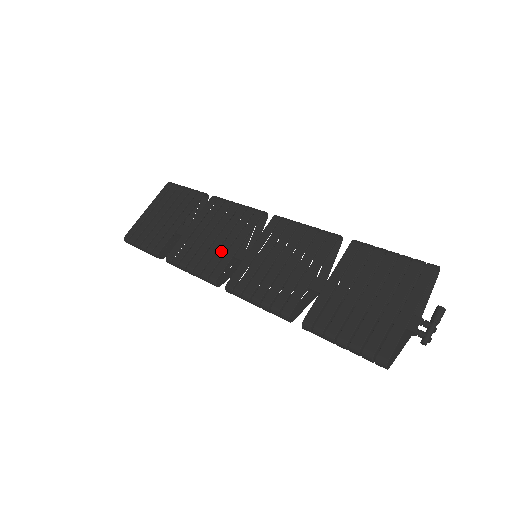
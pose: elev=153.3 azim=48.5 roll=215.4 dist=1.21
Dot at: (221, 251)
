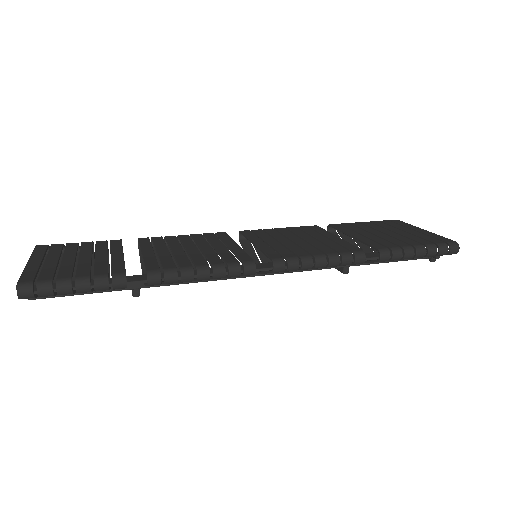
Dot at: (223, 250)
